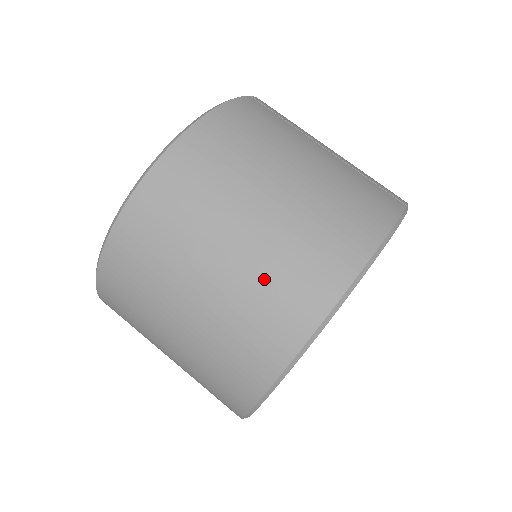
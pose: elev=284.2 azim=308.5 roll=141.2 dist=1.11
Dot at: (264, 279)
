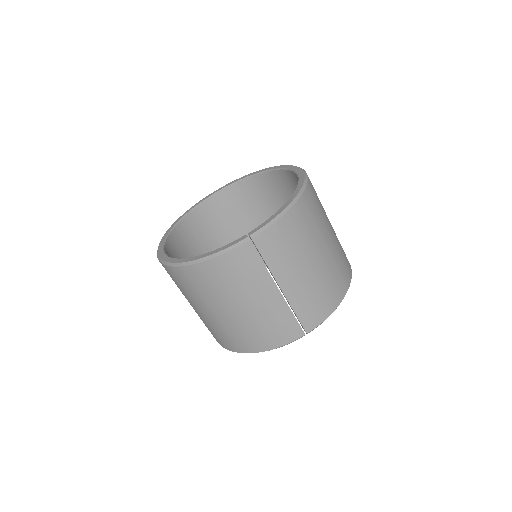
Dot at: (209, 326)
